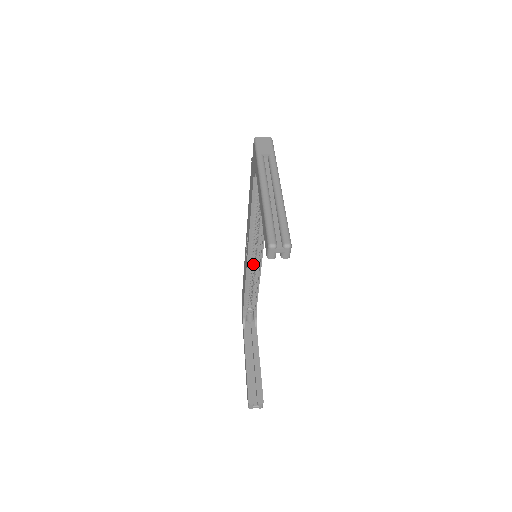
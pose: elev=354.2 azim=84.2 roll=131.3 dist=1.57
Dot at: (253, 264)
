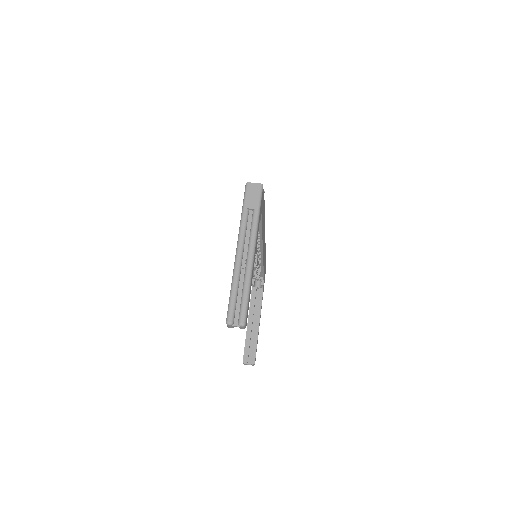
Dot at: occluded
